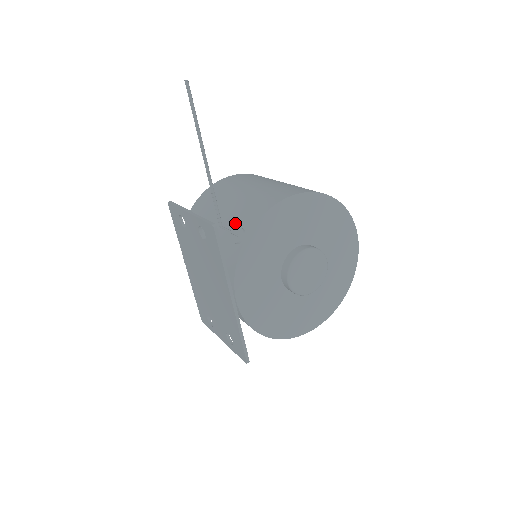
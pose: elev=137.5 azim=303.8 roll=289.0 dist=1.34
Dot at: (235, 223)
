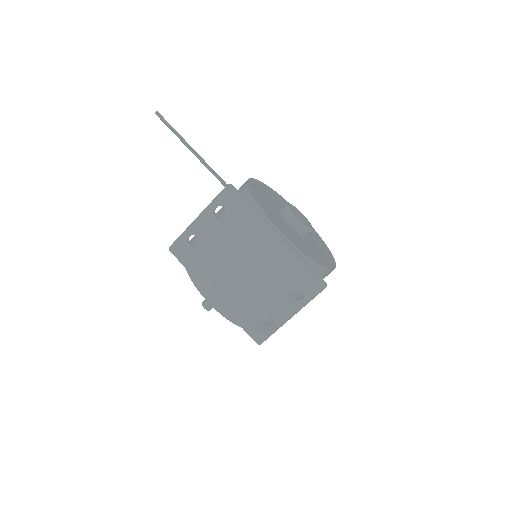
Dot at: occluded
